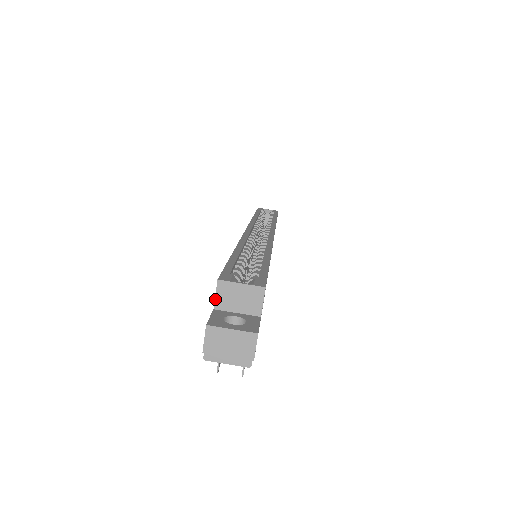
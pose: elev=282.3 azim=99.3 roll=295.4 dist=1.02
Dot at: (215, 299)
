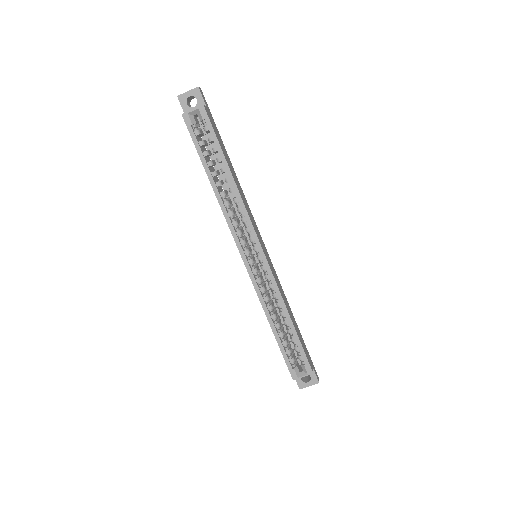
Dot at: occluded
